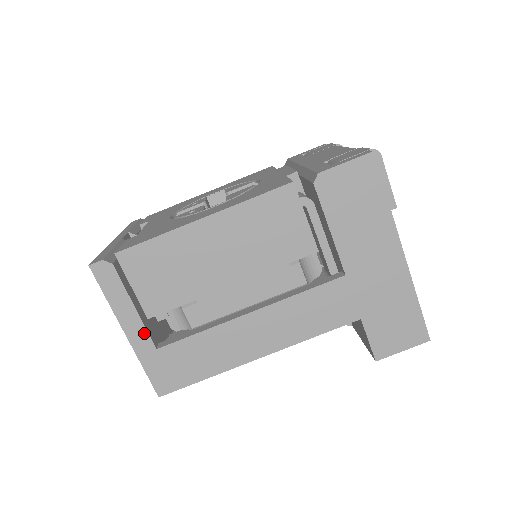
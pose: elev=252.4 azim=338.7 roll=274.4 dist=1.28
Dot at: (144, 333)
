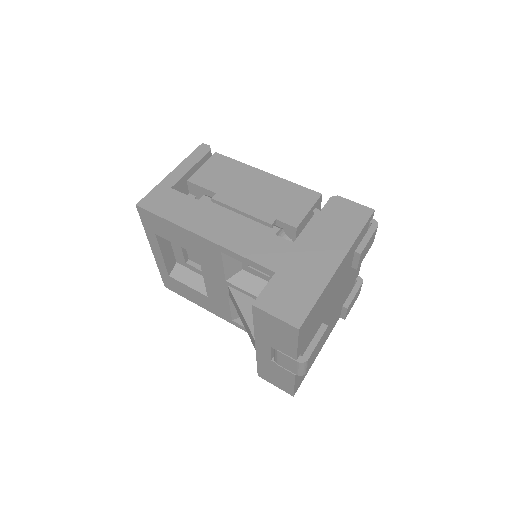
Dot at: (178, 178)
